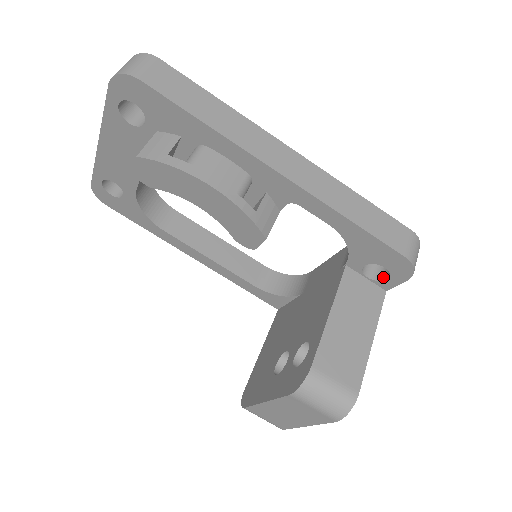
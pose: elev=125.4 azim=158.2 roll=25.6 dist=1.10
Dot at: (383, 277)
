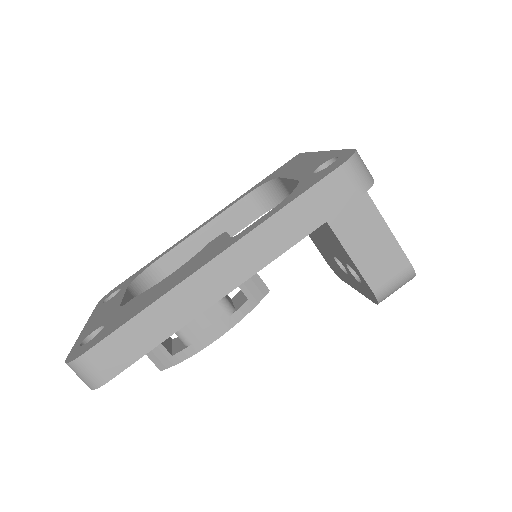
Dot at: occluded
